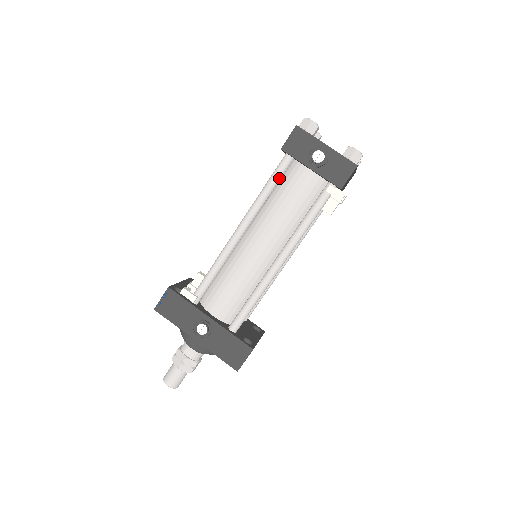
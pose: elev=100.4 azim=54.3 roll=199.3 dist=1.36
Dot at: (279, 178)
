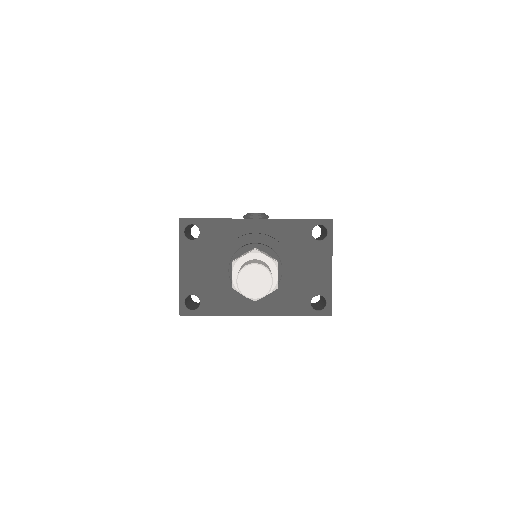
Dot at: occluded
